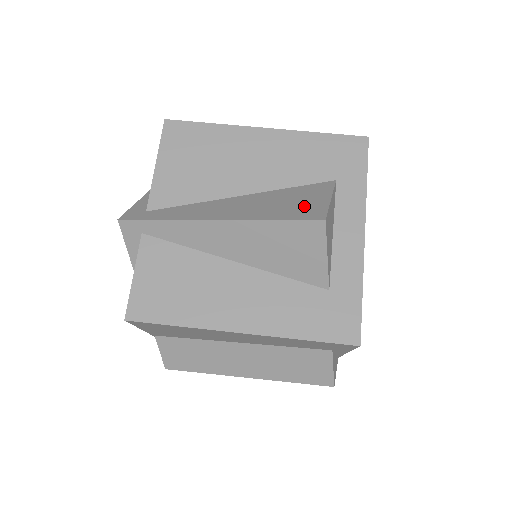
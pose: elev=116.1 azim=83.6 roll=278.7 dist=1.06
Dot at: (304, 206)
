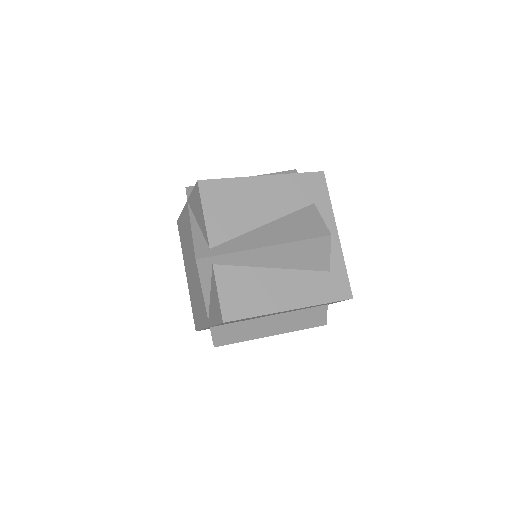
Dot at: (311, 227)
